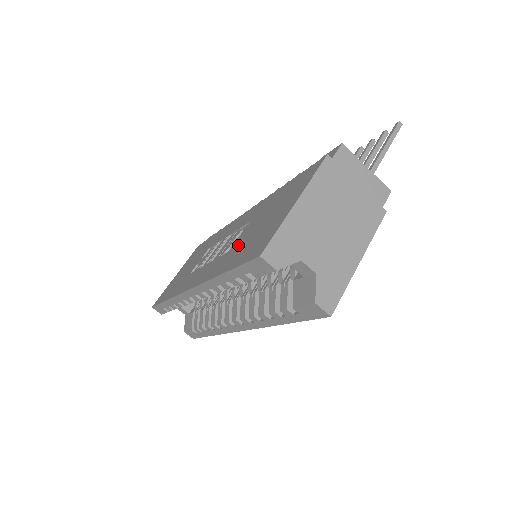
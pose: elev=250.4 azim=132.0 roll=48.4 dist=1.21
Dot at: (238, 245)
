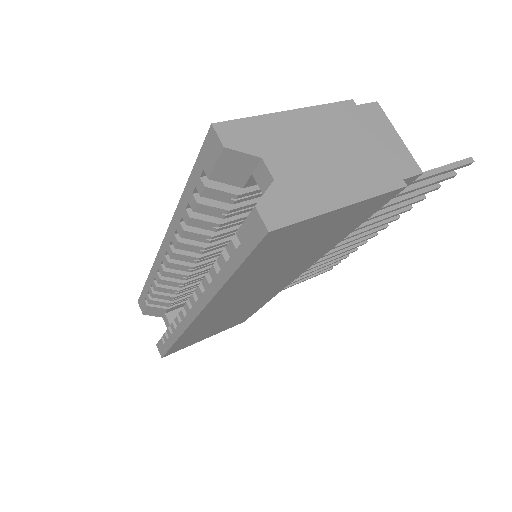
Dot at: occluded
